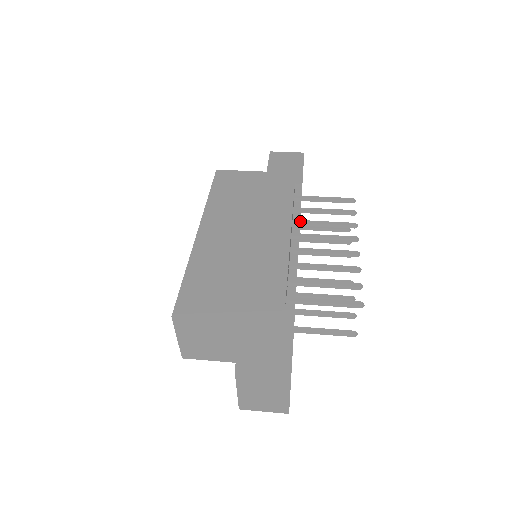
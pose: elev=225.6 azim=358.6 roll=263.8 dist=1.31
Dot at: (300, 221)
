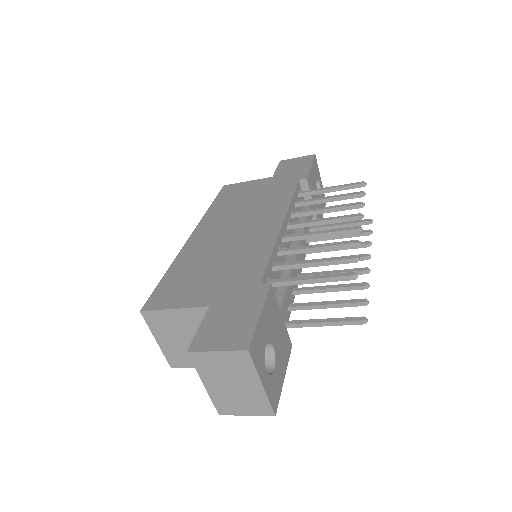
Dot at: (300, 211)
